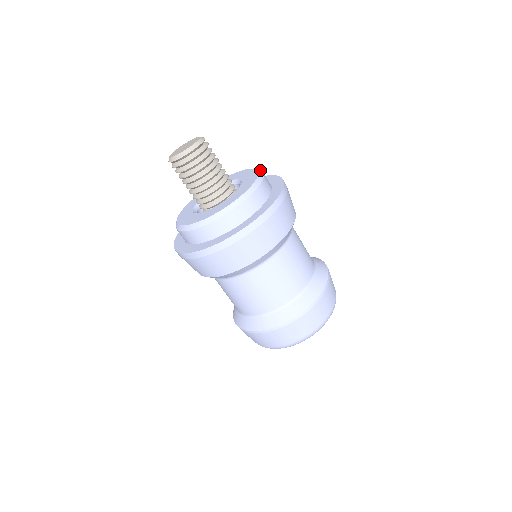
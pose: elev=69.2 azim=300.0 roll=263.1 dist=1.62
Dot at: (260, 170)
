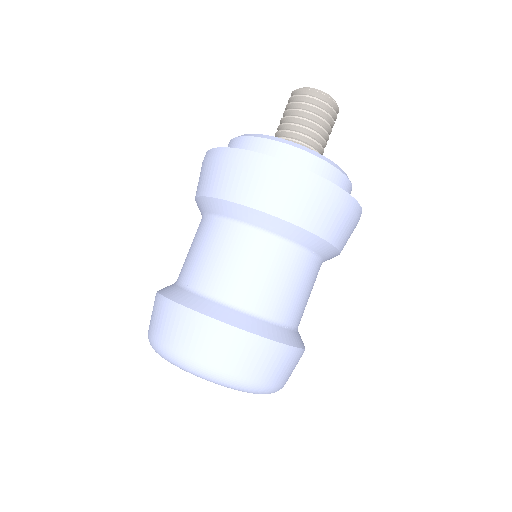
Dot at: occluded
